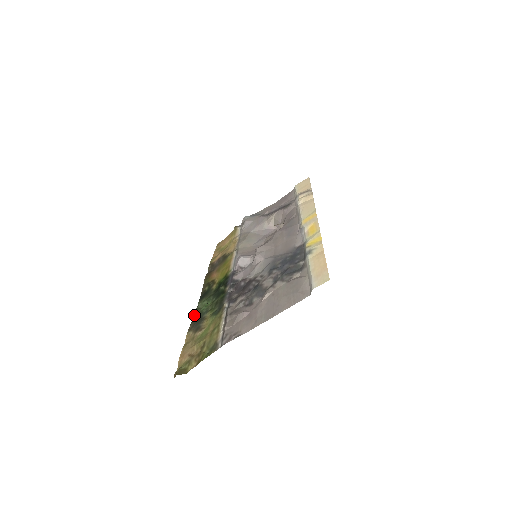
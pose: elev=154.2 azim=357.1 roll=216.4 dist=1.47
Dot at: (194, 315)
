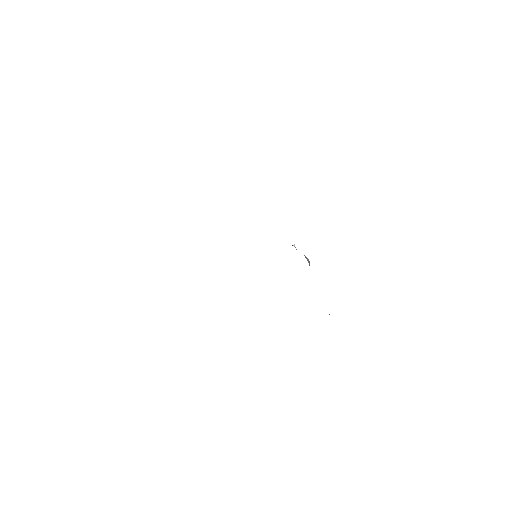
Dot at: occluded
